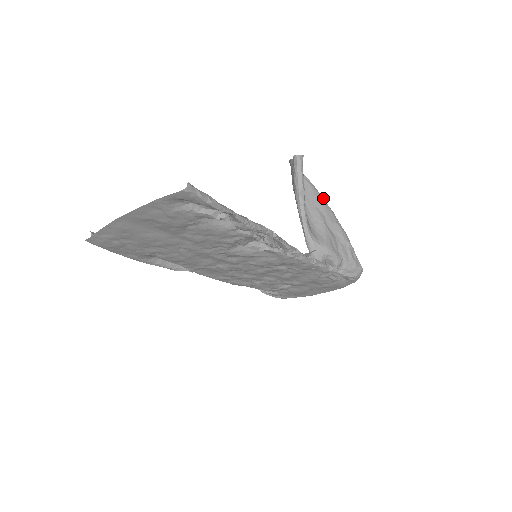
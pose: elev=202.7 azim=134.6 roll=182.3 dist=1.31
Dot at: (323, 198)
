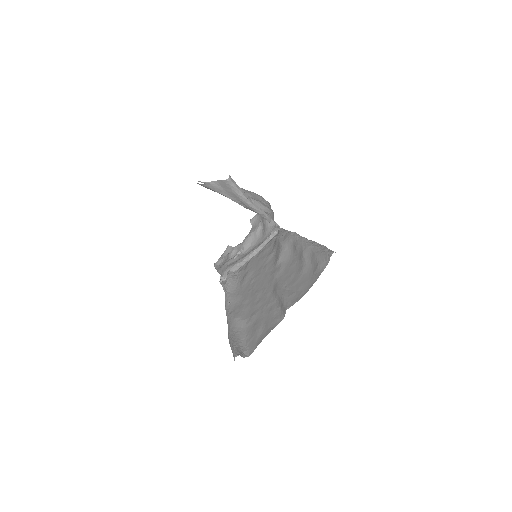
Dot at: occluded
